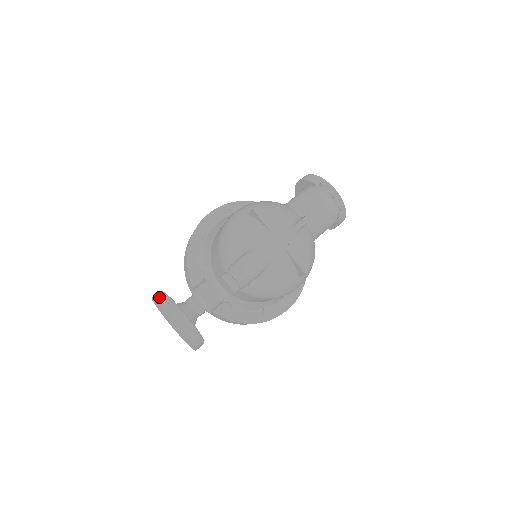
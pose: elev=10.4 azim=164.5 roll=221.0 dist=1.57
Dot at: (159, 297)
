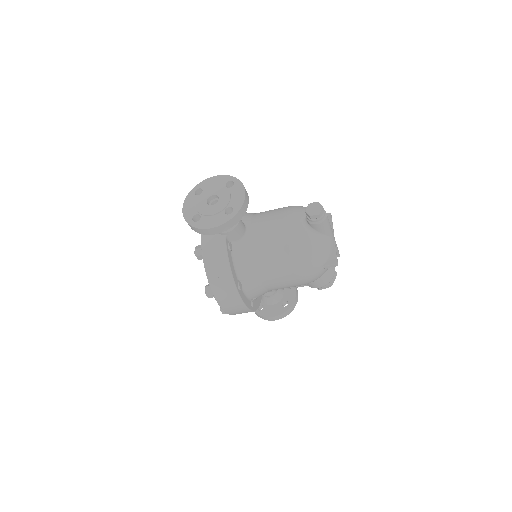
Dot at: occluded
